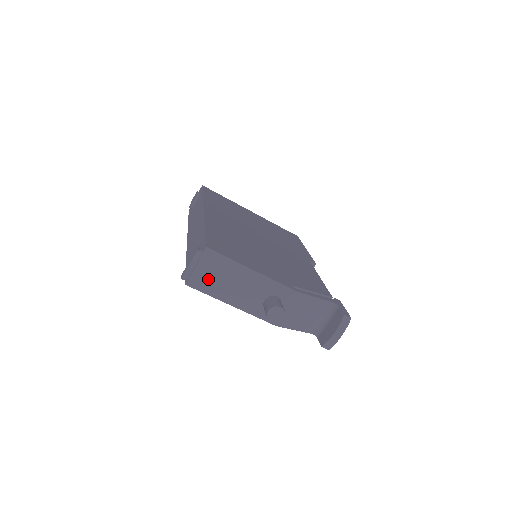
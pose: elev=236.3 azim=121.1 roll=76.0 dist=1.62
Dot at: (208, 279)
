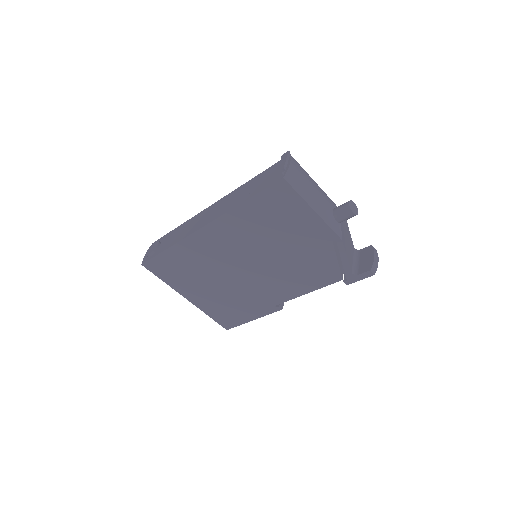
Dot at: (299, 177)
